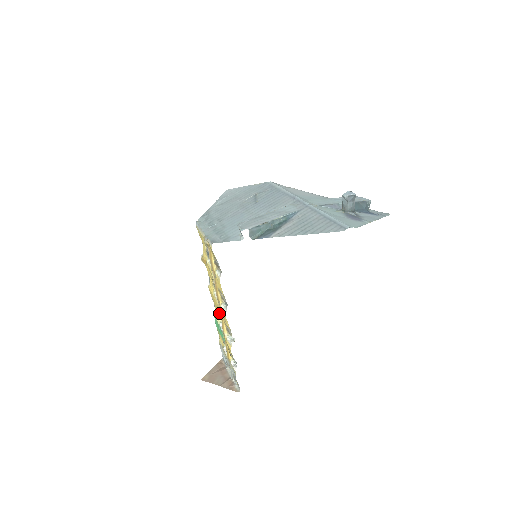
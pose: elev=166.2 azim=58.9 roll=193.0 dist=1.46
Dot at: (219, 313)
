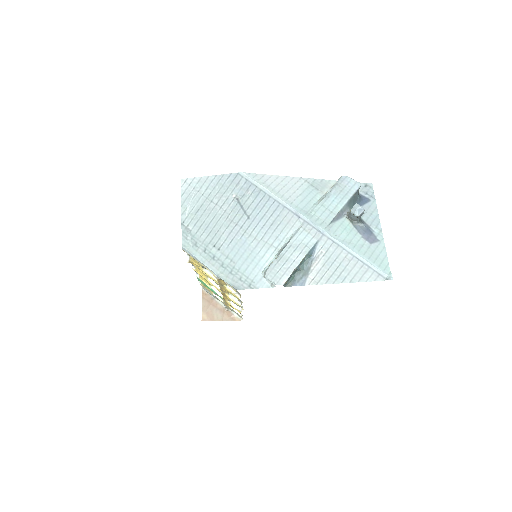
Dot at: occluded
